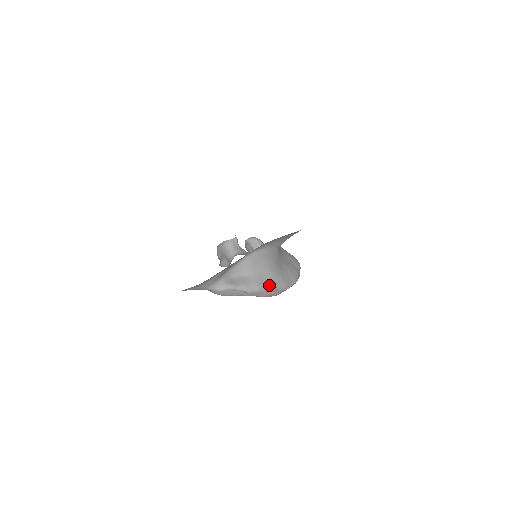
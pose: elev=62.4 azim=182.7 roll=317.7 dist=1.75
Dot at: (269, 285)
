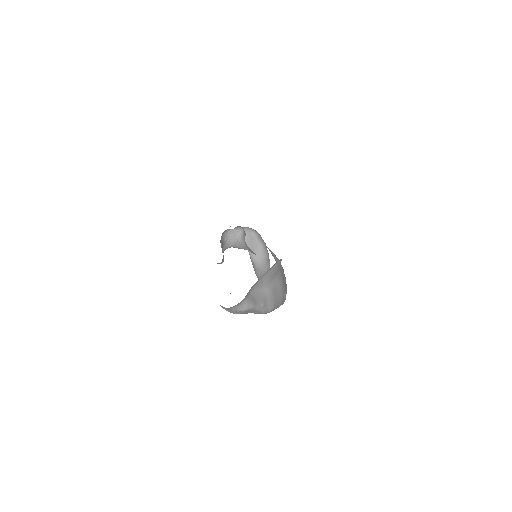
Dot at: (279, 302)
